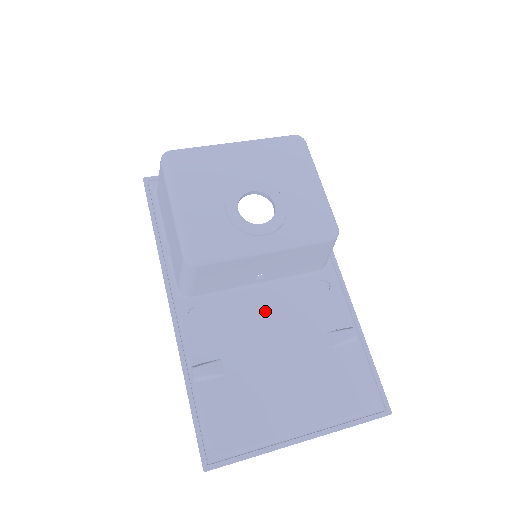
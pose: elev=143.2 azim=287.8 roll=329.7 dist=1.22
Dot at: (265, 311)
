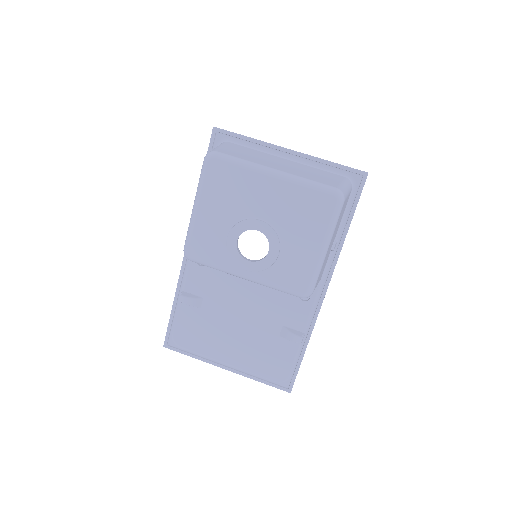
Dot at: (249, 287)
